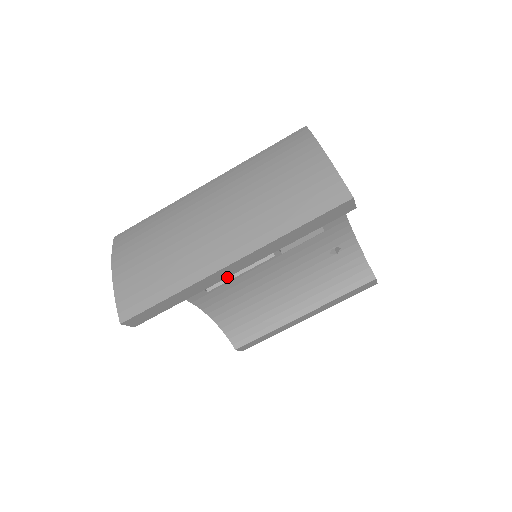
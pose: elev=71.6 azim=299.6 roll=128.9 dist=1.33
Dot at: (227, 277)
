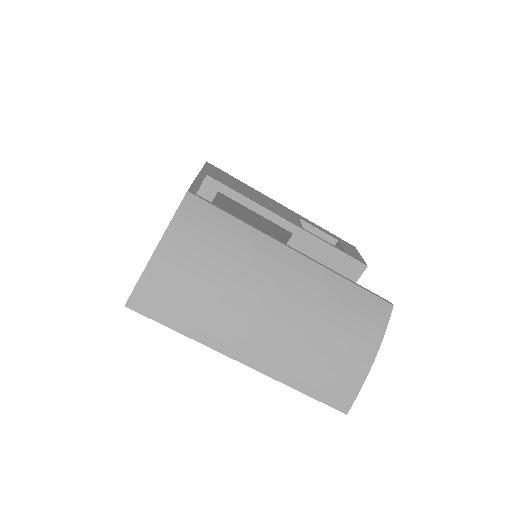
Dot at: occluded
